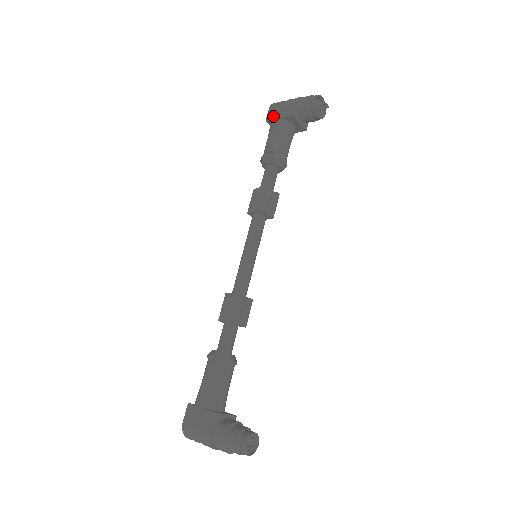
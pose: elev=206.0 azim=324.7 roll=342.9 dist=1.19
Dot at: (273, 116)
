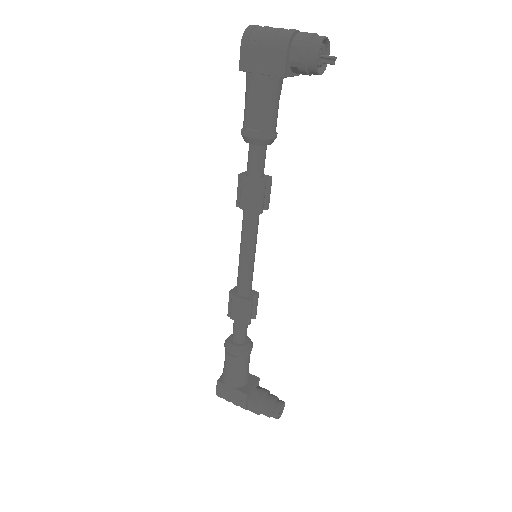
Dot at: (250, 66)
